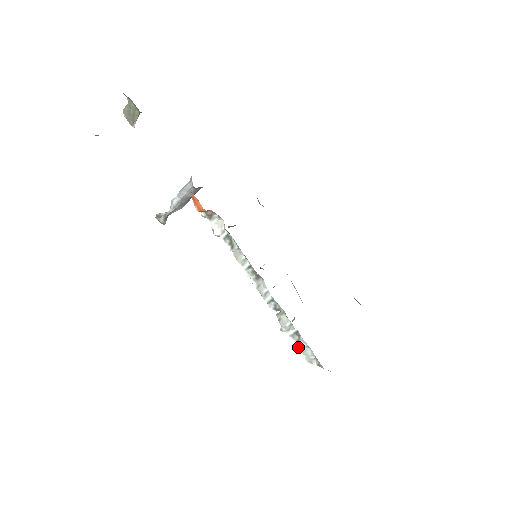
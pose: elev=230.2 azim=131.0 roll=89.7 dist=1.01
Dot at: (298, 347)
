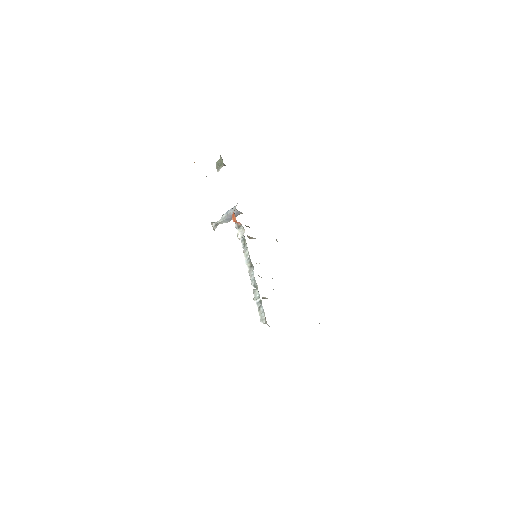
Dot at: (258, 311)
